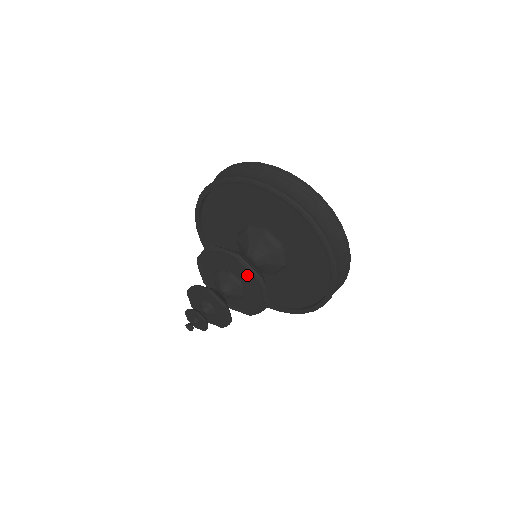
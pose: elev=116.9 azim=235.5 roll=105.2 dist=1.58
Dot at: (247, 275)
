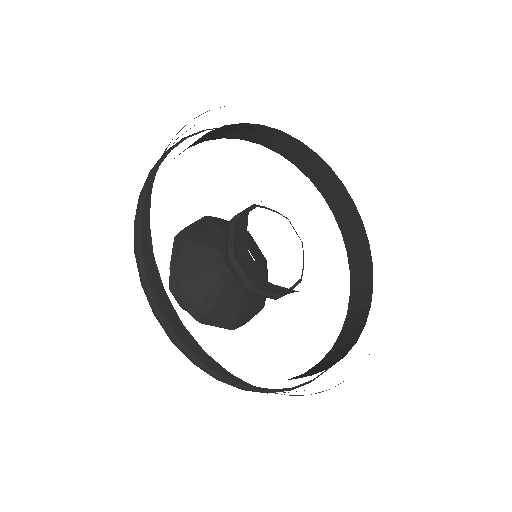
Dot at: occluded
